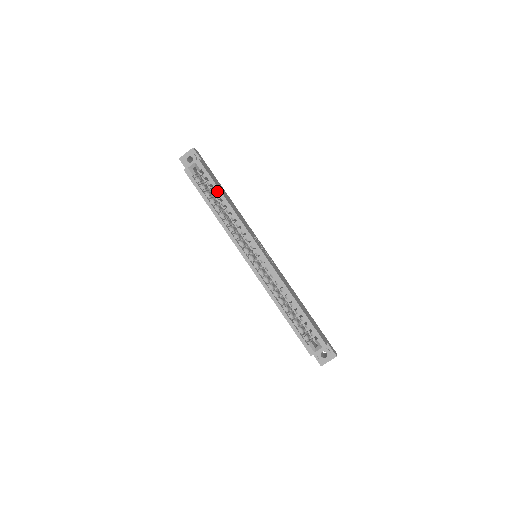
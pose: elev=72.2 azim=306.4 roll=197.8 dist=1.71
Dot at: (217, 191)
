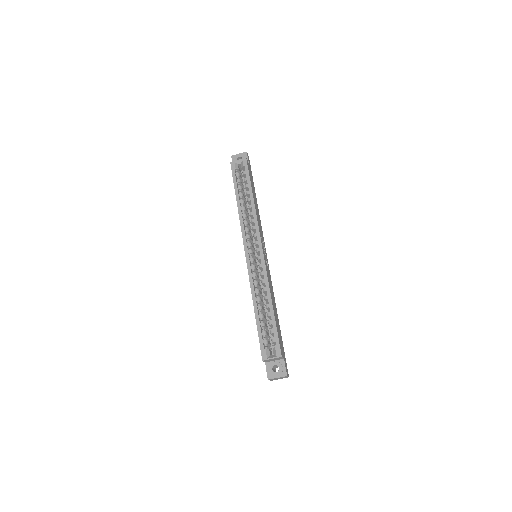
Dot at: (249, 187)
